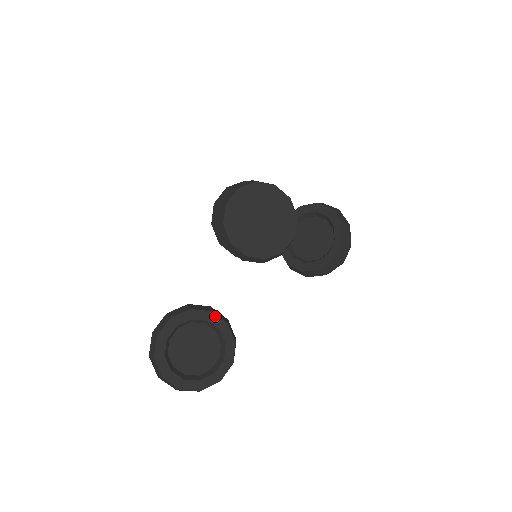
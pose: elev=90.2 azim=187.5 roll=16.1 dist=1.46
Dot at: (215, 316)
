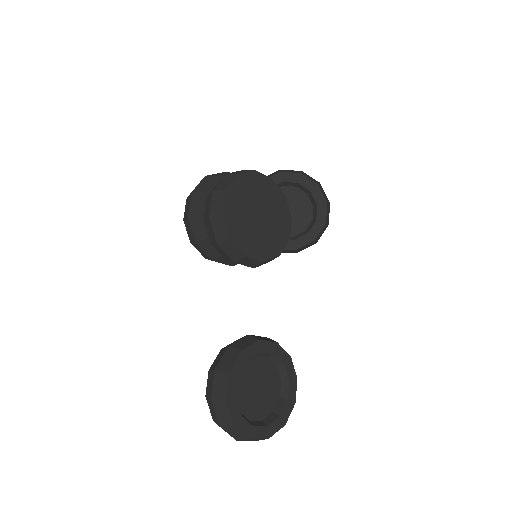
Dot at: (265, 343)
